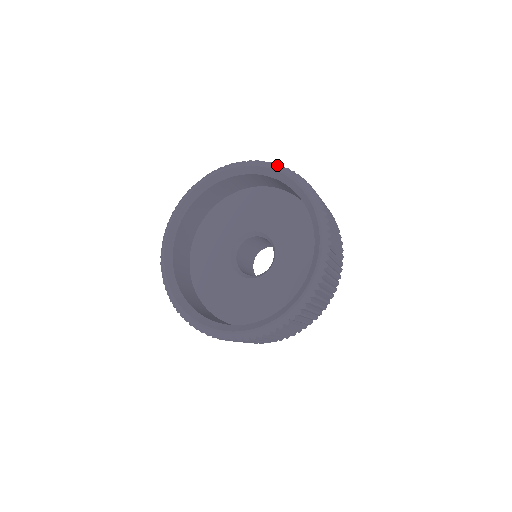
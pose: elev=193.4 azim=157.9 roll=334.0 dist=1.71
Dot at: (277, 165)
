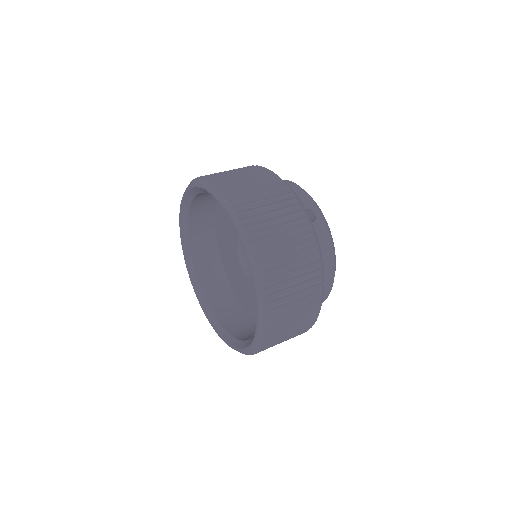
Dot at: (212, 185)
